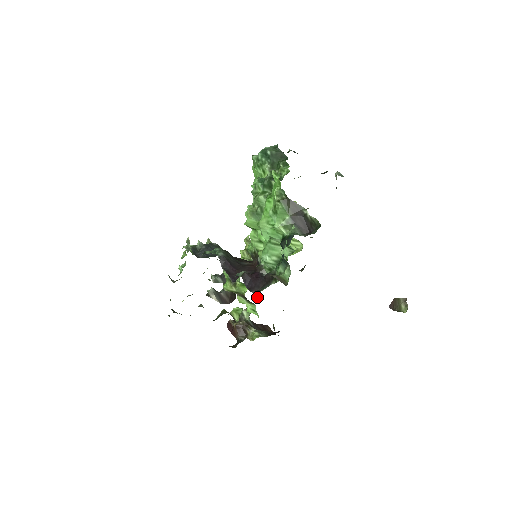
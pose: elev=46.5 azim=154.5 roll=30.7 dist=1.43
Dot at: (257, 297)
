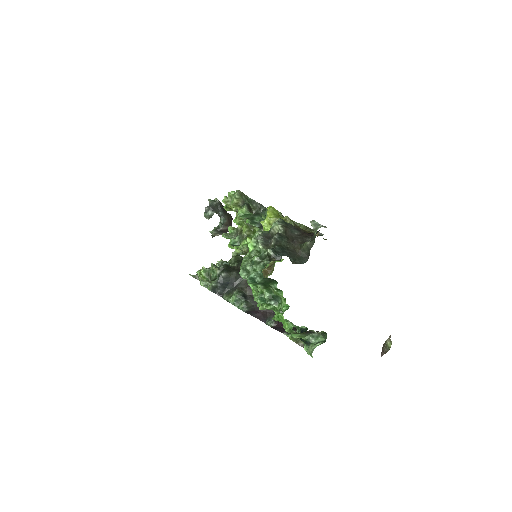
Dot at: occluded
